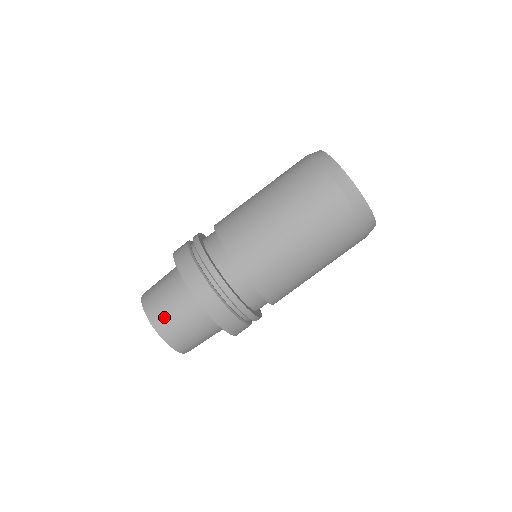
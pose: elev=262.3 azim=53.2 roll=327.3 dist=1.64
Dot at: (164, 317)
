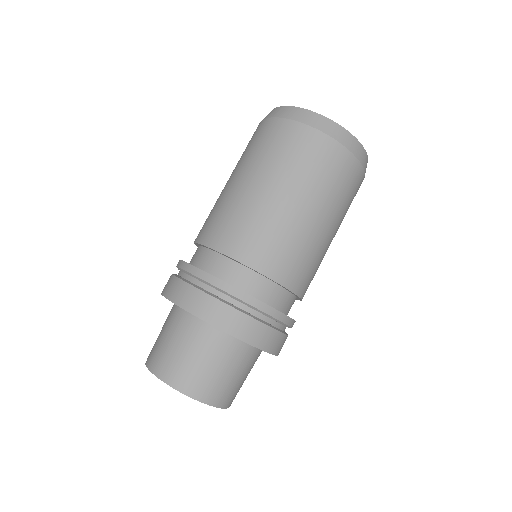
Dot at: (223, 389)
